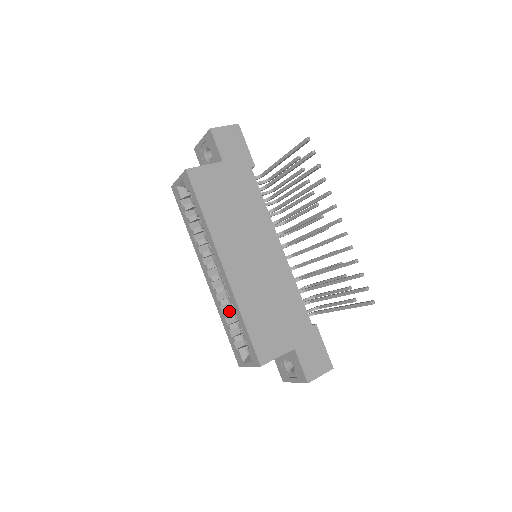
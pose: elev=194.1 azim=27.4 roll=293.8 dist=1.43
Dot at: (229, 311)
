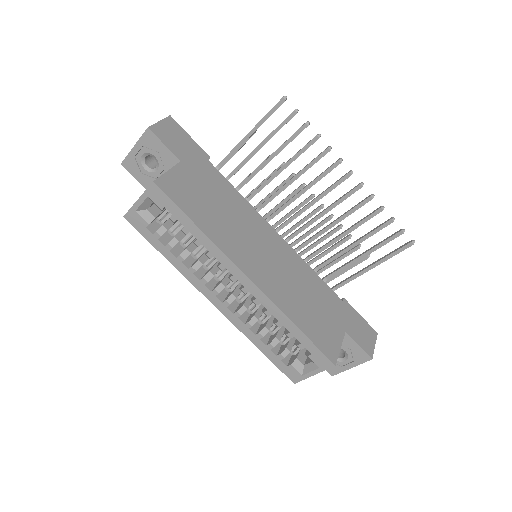
Dot at: (263, 328)
